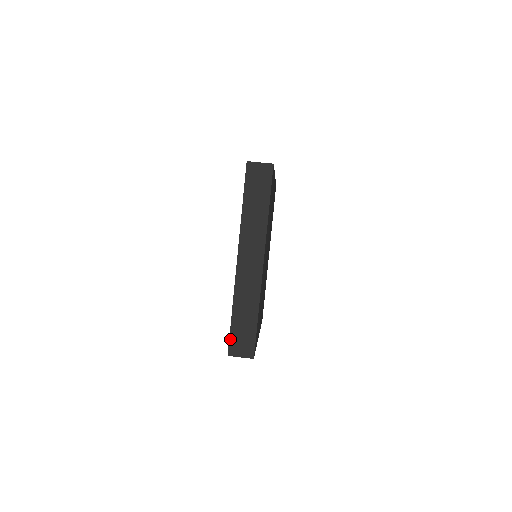
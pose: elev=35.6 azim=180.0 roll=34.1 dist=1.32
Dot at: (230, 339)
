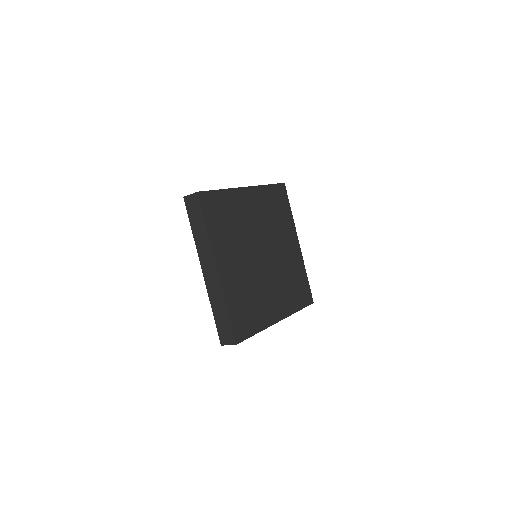
Dot at: (218, 332)
